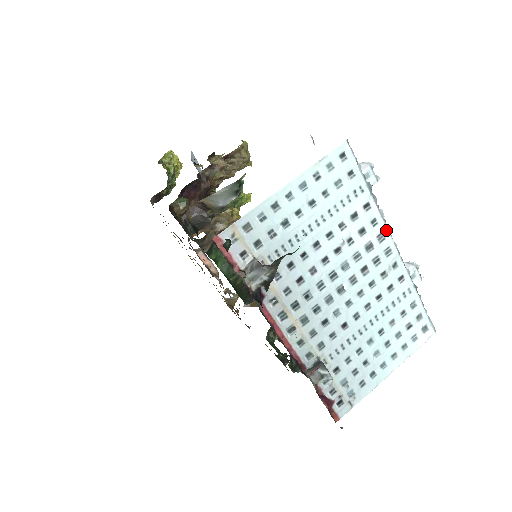
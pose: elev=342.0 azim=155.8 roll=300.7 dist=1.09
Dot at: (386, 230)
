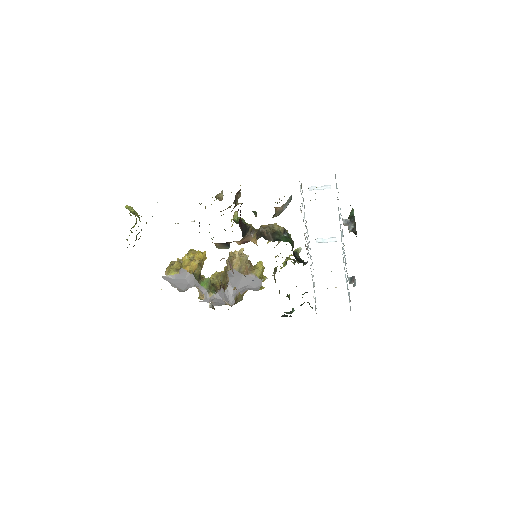
Dot at: occluded
